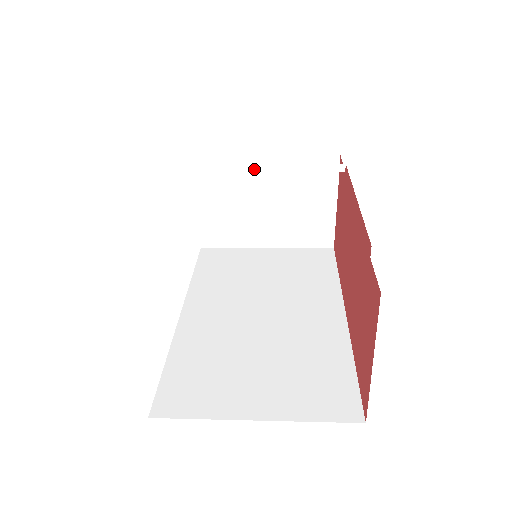
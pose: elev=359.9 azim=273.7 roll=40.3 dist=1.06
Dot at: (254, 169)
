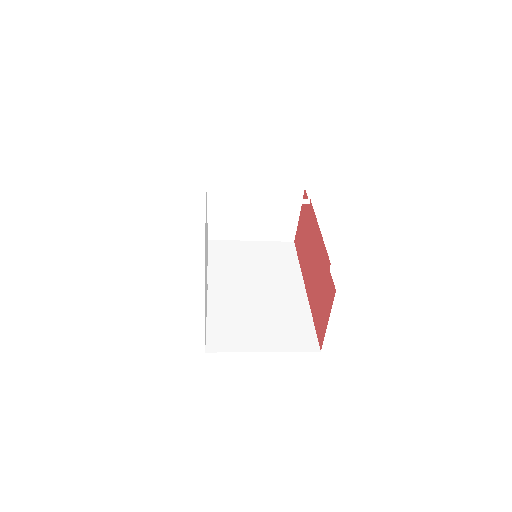
Dot at: (254, 199)
